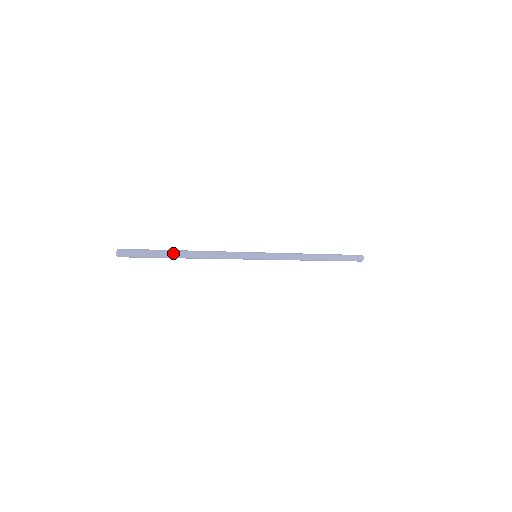
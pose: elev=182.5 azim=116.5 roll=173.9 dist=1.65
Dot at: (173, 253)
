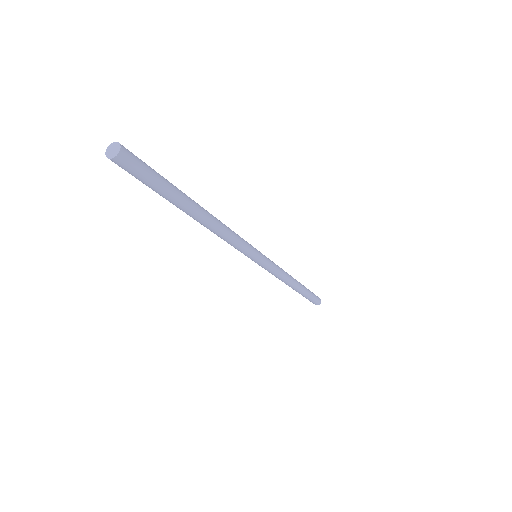
Dot at: (189, 201)
